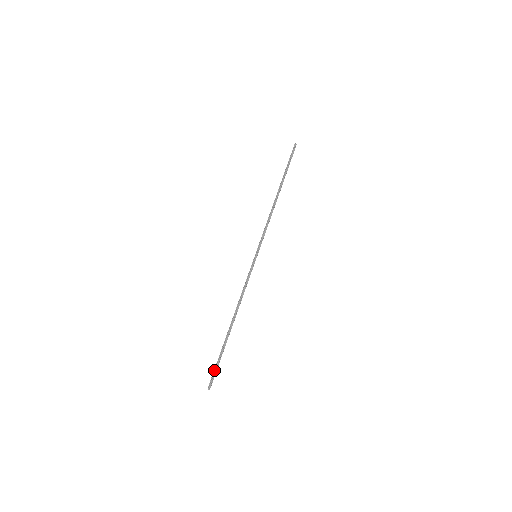
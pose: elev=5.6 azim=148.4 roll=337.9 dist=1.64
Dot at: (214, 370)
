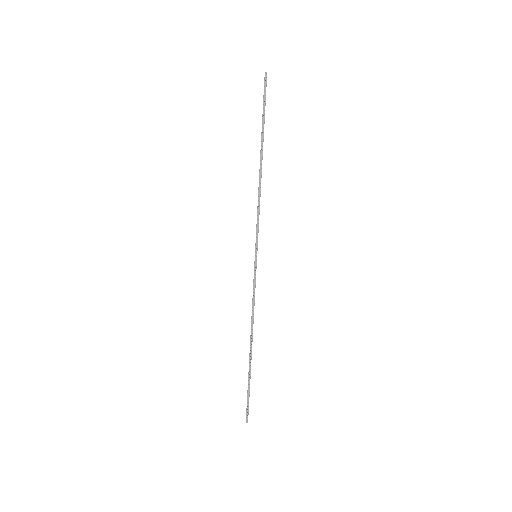
Dot at: (247, 400)
